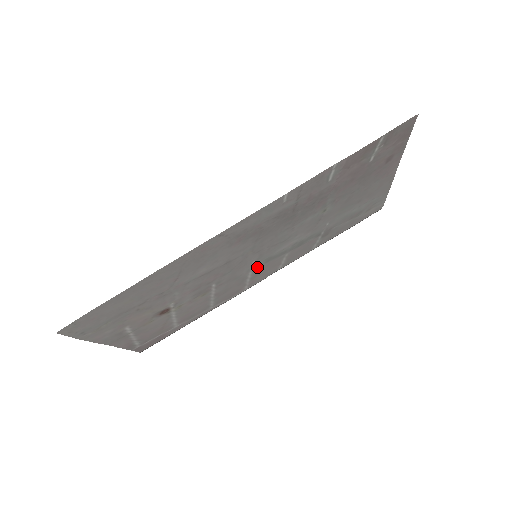
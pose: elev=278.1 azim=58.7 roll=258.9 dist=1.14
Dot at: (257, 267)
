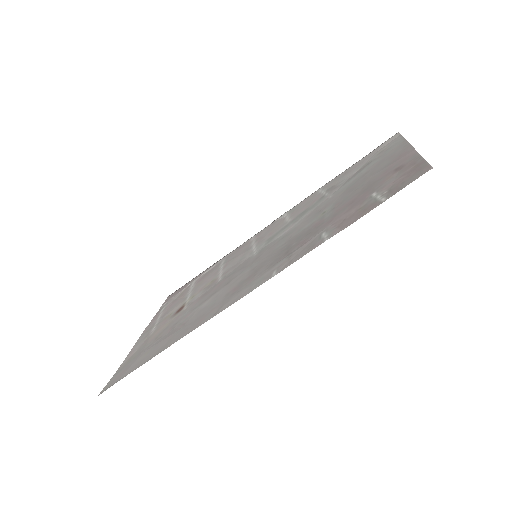
Dot at: (260, 245)
